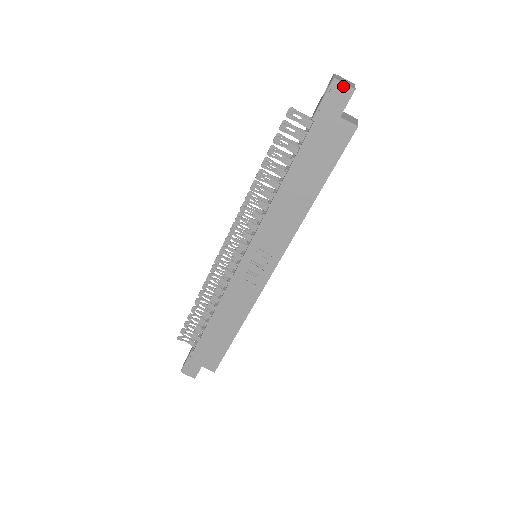
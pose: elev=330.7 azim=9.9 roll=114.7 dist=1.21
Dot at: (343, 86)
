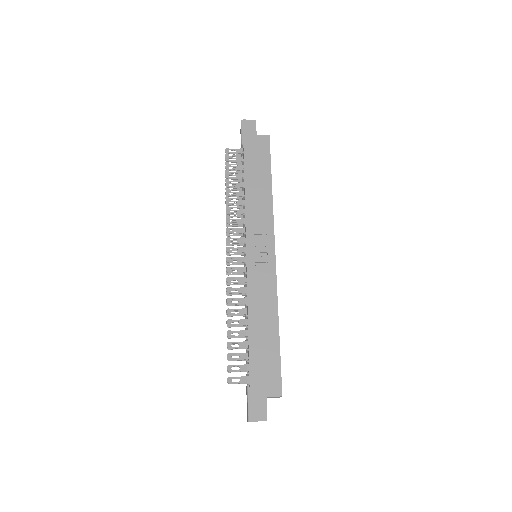
Dot at: (248, 121)
